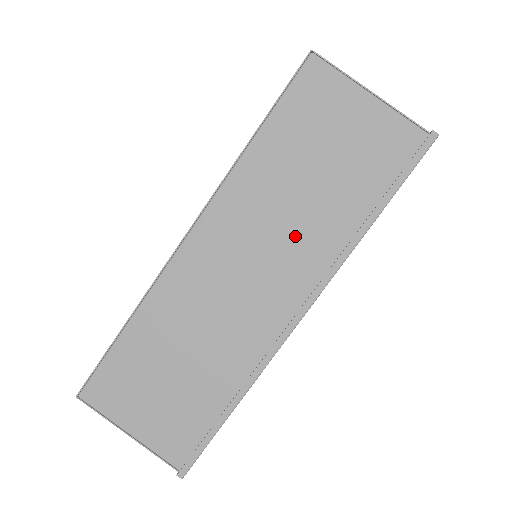
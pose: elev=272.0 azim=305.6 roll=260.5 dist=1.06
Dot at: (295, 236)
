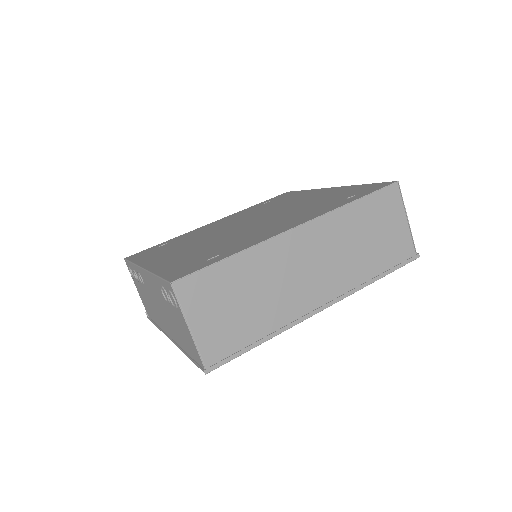
Dot at: (345, 263)
